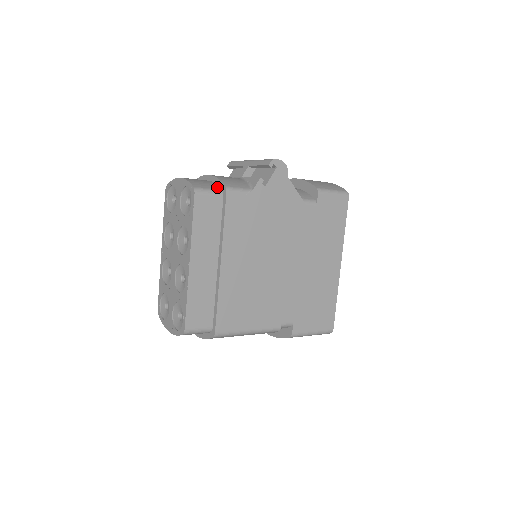
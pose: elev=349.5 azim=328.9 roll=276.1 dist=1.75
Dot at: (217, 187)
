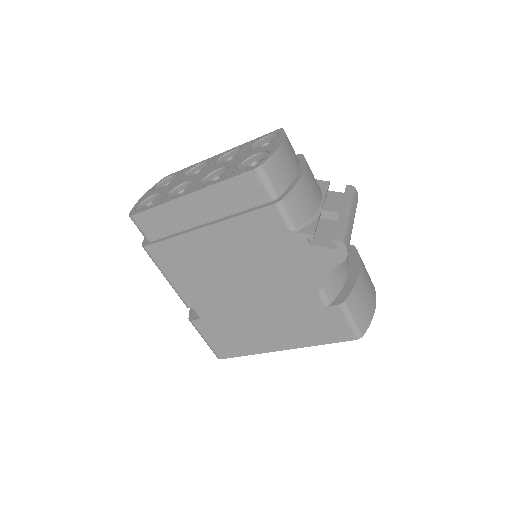
Dot at: (281, 190)
